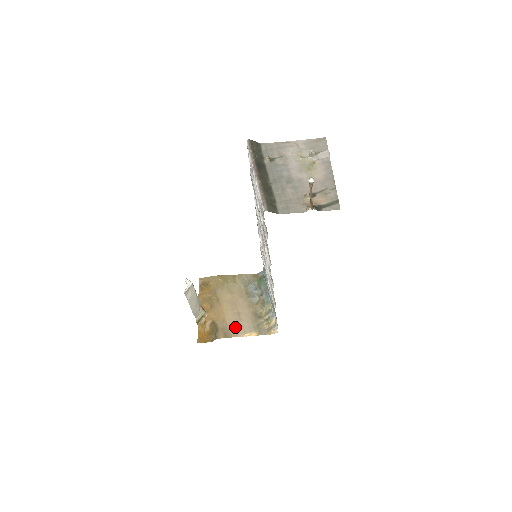
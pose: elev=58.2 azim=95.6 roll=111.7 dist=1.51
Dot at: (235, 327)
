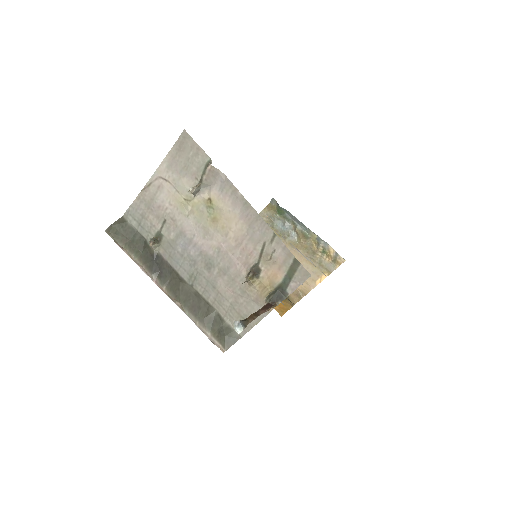
Dot at: occluded
